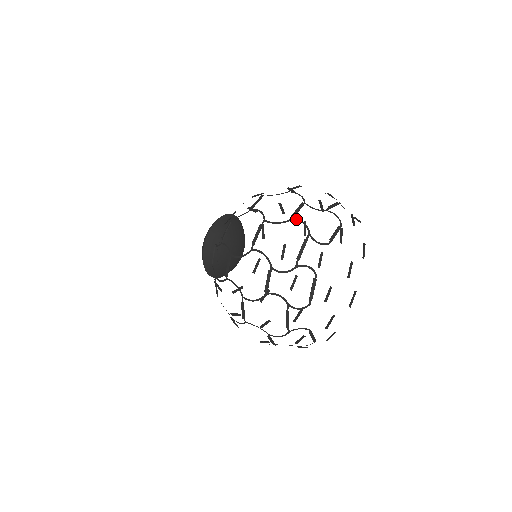
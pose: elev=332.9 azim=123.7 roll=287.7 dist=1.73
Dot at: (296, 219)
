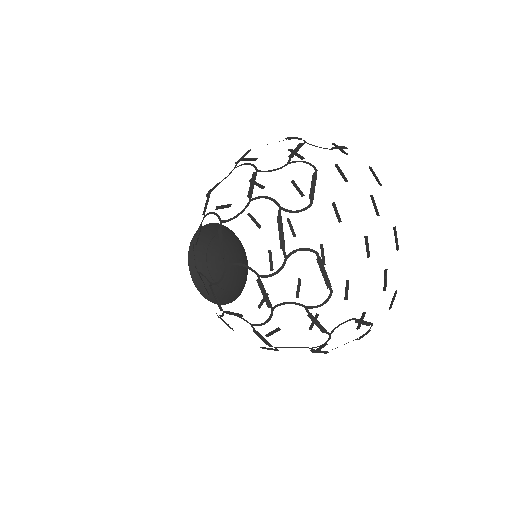
Dot at: (290, 139)
